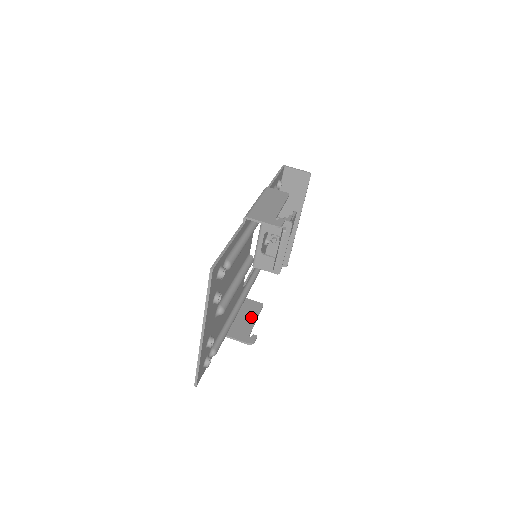
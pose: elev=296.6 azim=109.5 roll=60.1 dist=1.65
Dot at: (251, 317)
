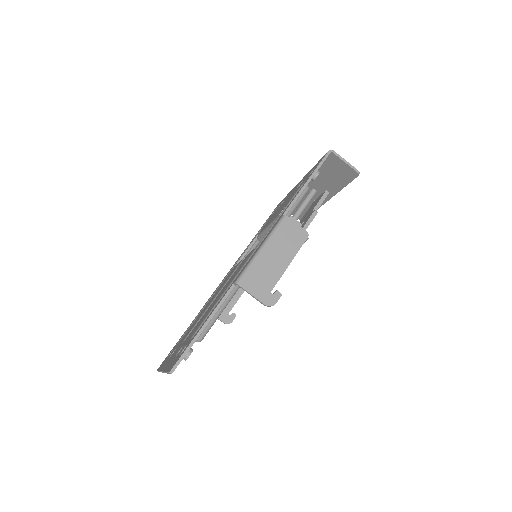
Dot at: (239, 288)
